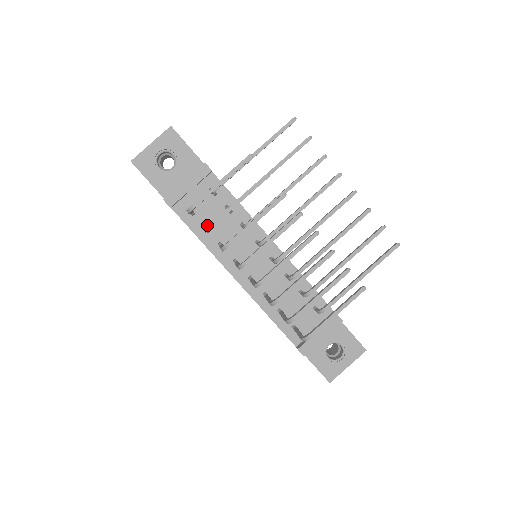
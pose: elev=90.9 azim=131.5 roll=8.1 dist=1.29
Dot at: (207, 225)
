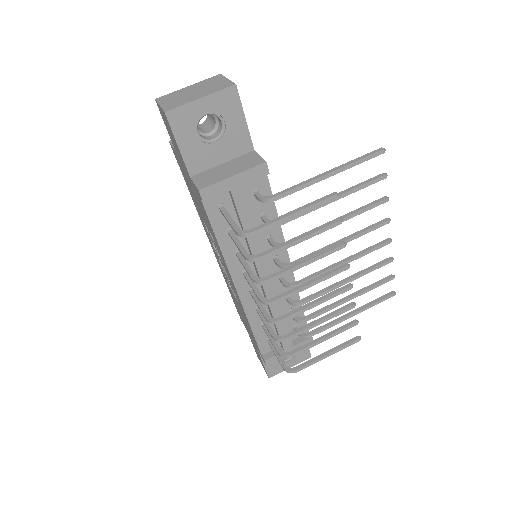
Dot at: occluded
